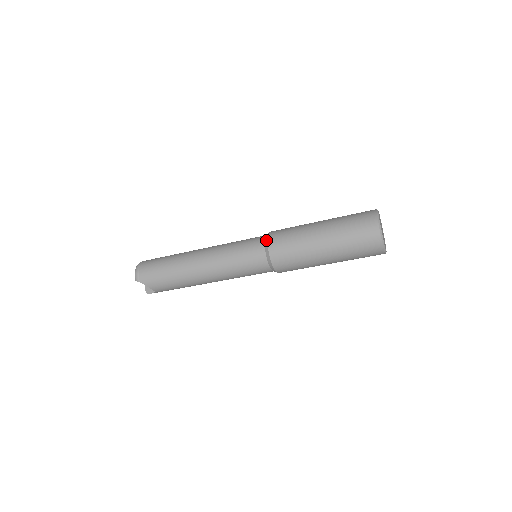
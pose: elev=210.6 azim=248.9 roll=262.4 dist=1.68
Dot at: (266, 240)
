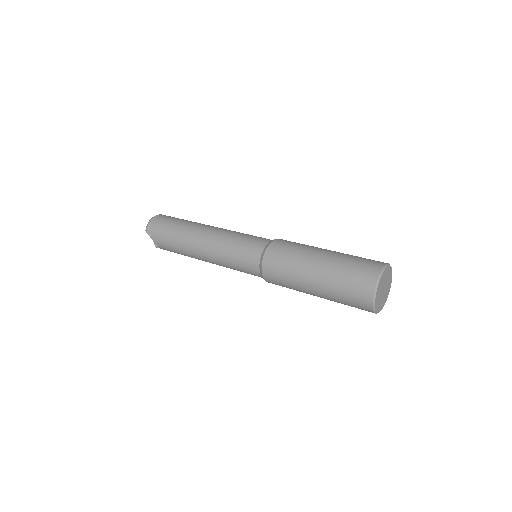
Dot at: (266, 246)
